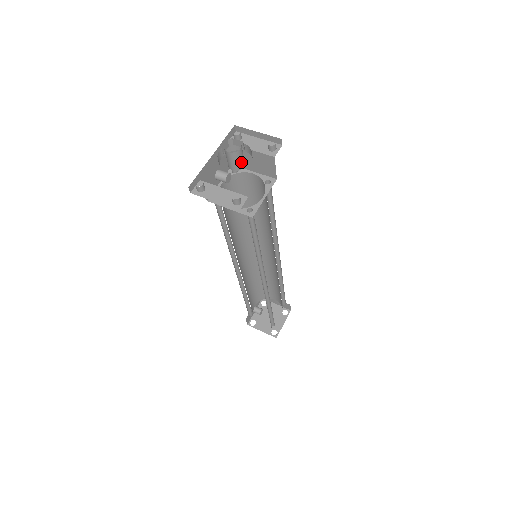
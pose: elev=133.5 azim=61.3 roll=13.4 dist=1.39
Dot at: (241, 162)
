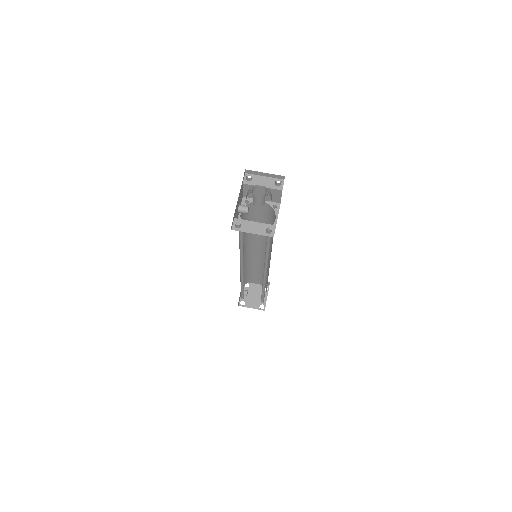
Dot at: (264, 201)
